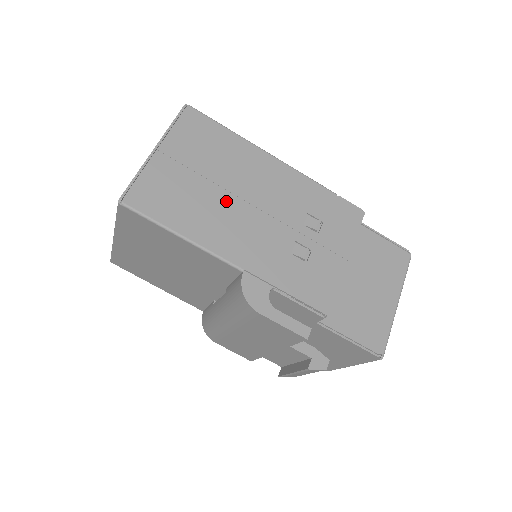
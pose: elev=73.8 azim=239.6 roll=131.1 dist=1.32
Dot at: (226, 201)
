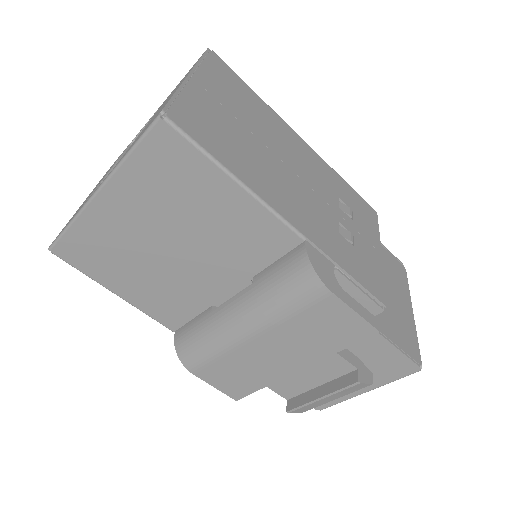
Dot at: (271, 159)
